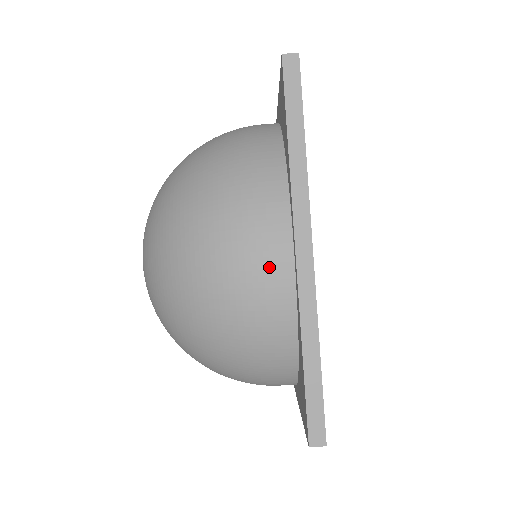
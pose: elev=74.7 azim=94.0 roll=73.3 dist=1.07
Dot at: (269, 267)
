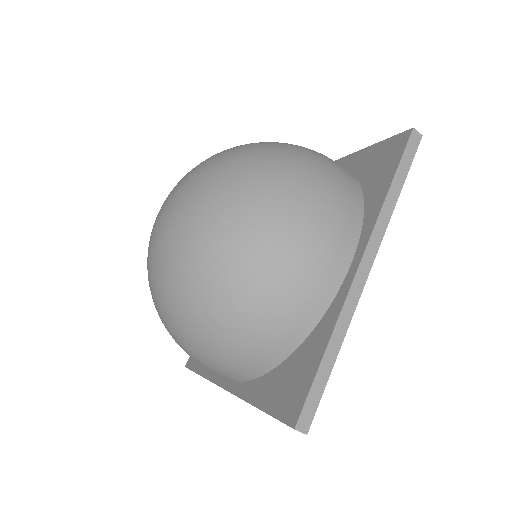
Dot at: occluded
